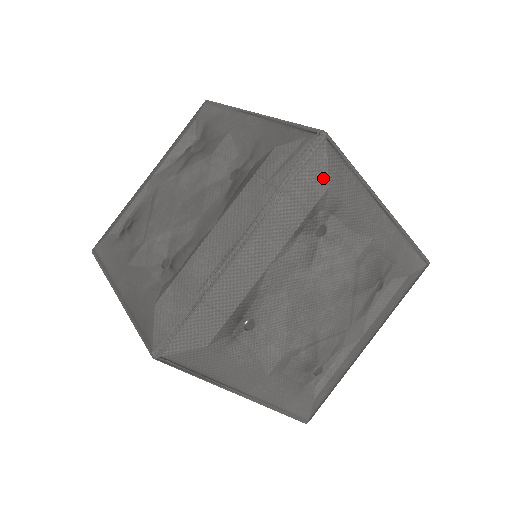
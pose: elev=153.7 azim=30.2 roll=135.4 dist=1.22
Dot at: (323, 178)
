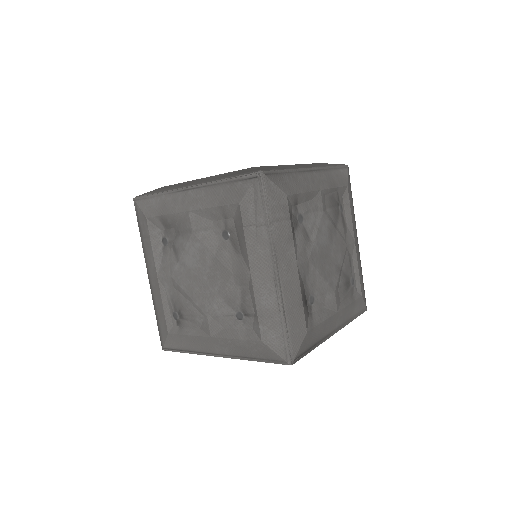
Dot at: (281, 195)
